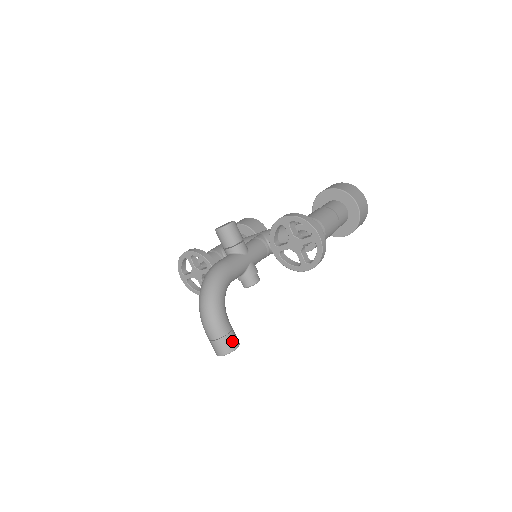
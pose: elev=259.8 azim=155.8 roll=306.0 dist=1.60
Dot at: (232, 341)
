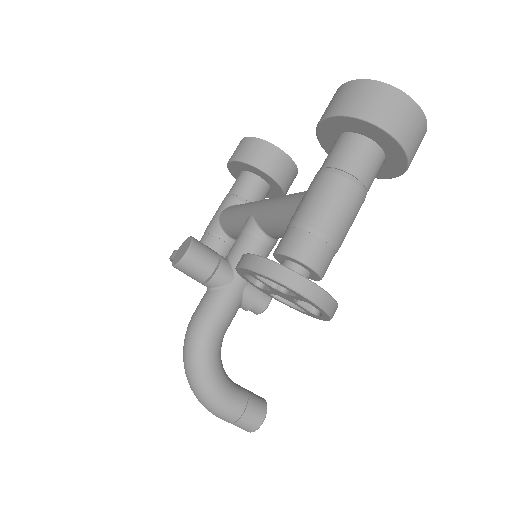
Dot at: (252, 419)
